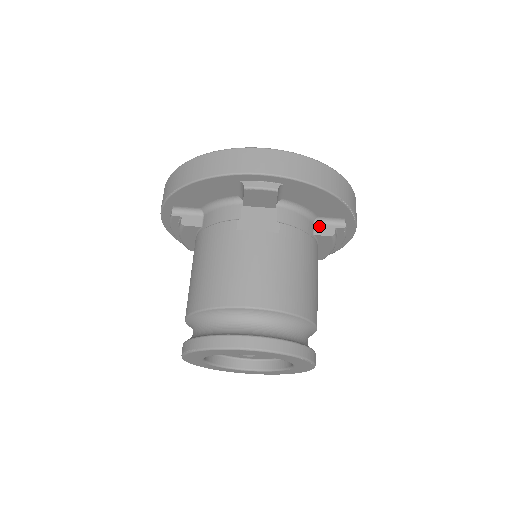
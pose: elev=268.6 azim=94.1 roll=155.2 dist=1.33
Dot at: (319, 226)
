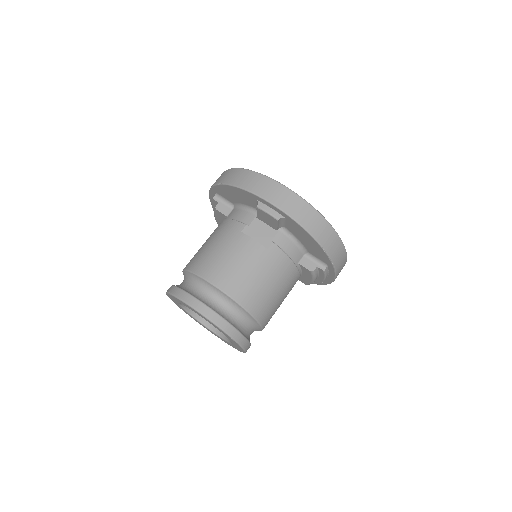
Dot at: (306, 259)
